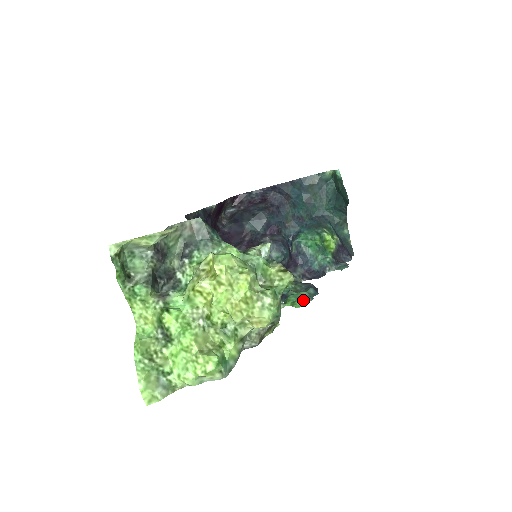
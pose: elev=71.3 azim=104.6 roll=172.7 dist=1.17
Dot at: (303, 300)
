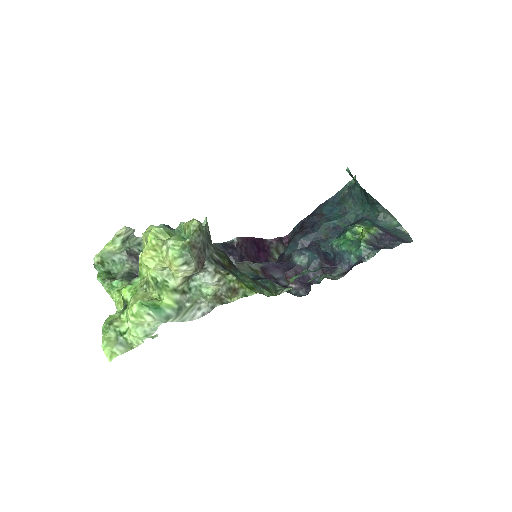
Dot at: (299, 275)
